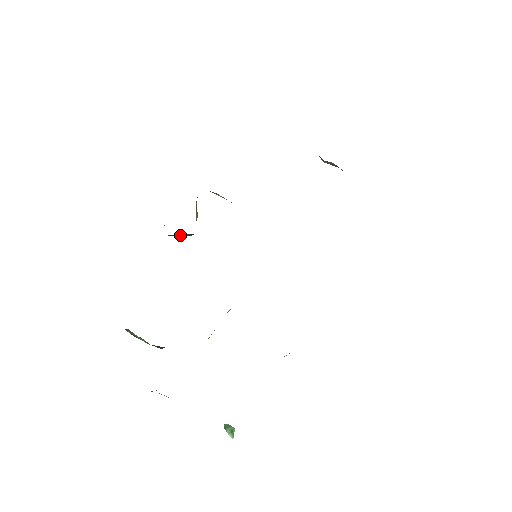
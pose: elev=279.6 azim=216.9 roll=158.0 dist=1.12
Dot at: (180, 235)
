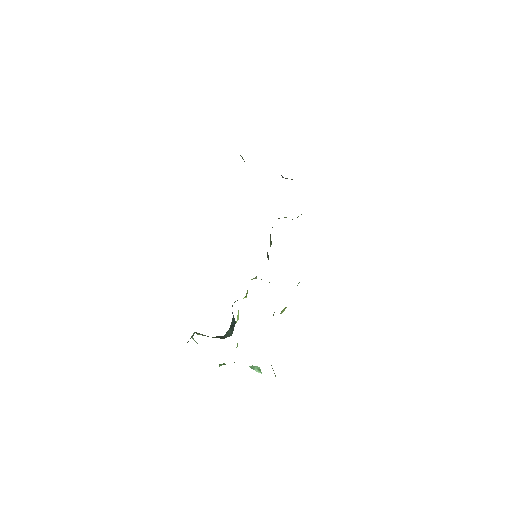
Dot at: occluded
